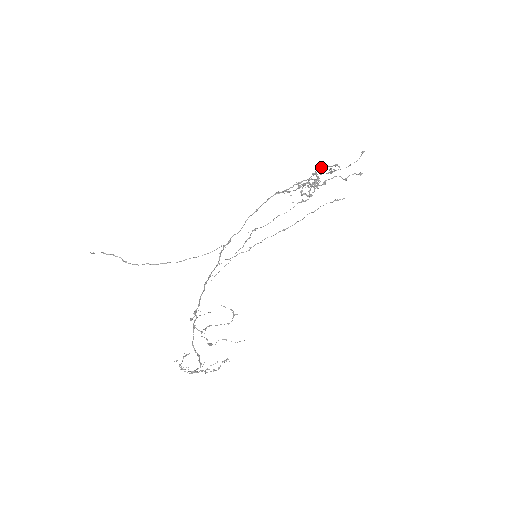
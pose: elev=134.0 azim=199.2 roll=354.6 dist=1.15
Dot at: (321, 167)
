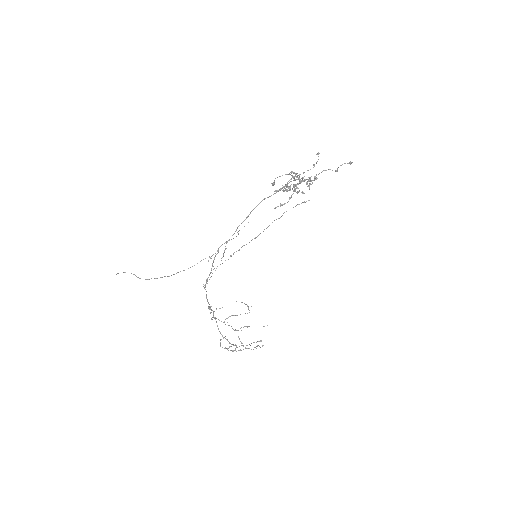
Dot at: (277, 177)
